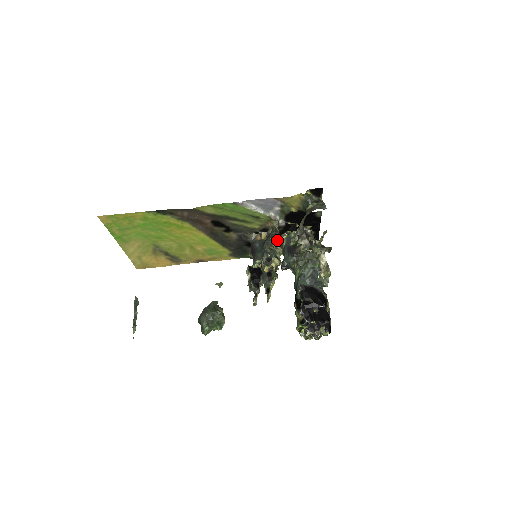
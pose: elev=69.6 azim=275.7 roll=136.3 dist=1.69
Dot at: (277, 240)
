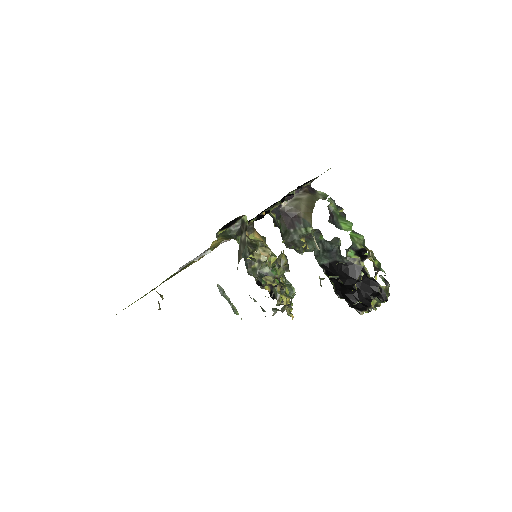
Dot at: (253, 252)
